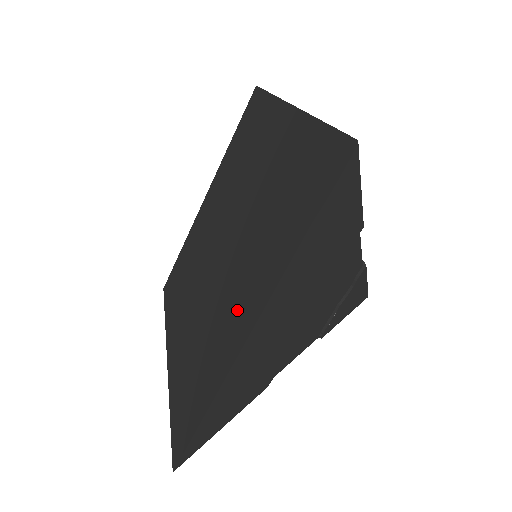
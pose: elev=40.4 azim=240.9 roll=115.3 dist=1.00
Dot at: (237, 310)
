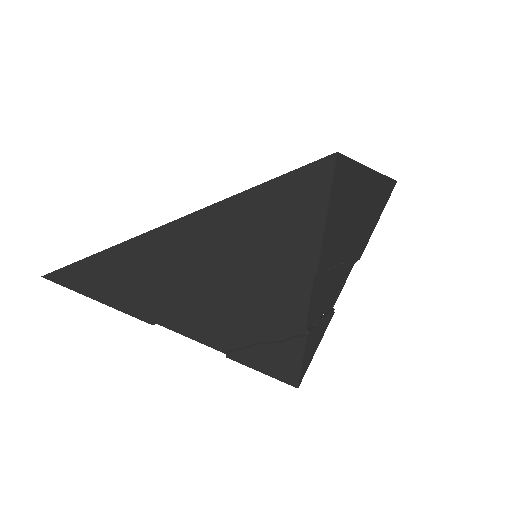
Dot at: occluded
